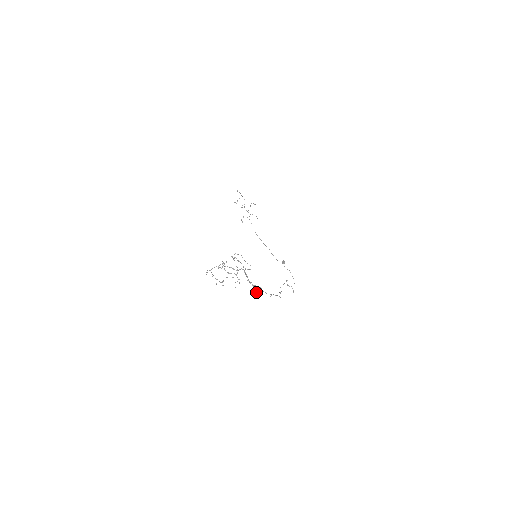
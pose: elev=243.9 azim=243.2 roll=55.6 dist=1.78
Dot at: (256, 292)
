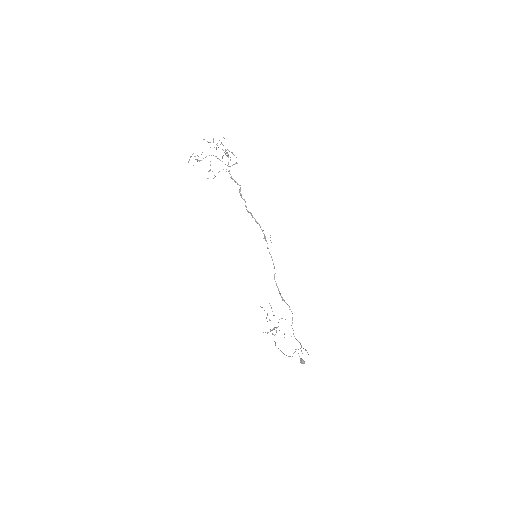
Dot at: (230, 159)
